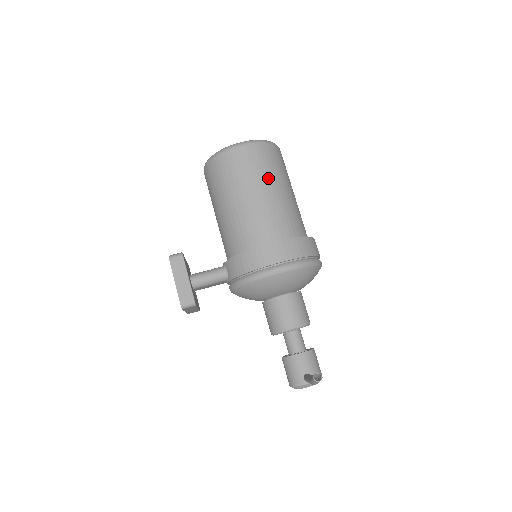
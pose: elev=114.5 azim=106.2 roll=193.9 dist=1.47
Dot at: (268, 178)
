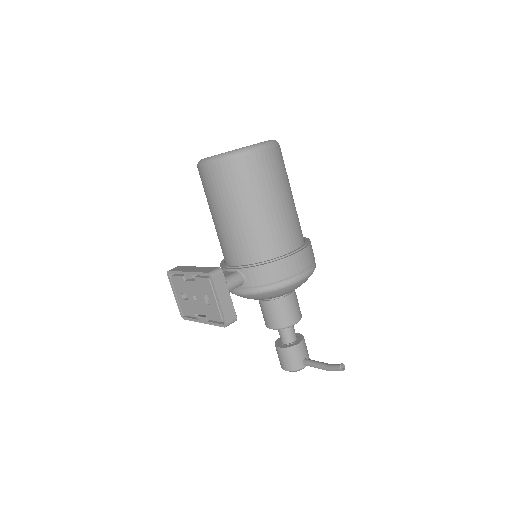
Dot at: (285, 184)
